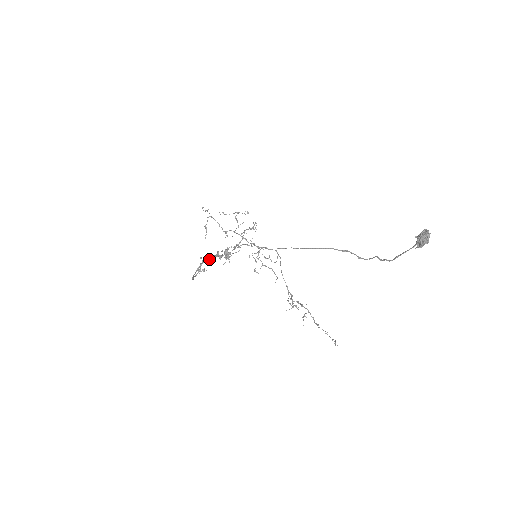
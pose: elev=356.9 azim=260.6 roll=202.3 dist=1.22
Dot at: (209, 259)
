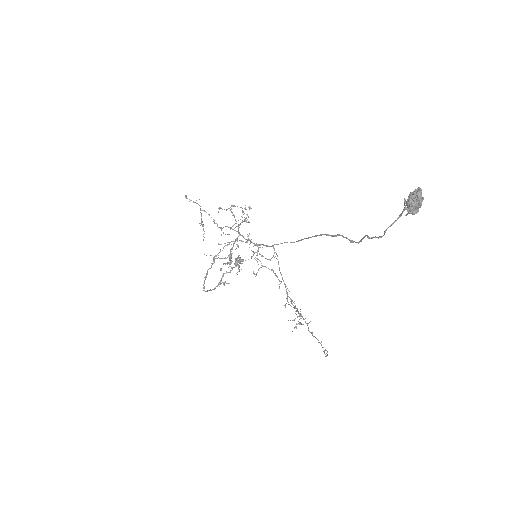
Dot at: (212, 263)
